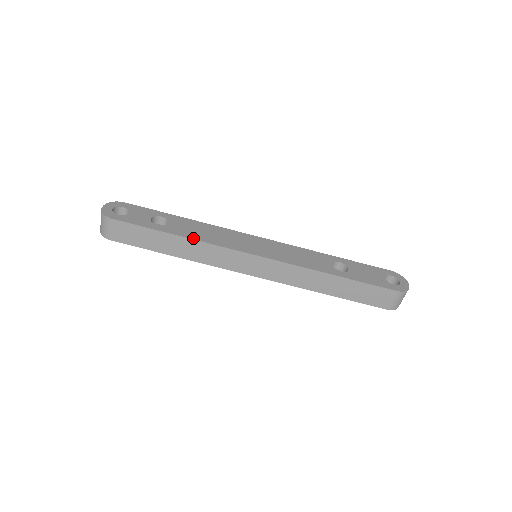
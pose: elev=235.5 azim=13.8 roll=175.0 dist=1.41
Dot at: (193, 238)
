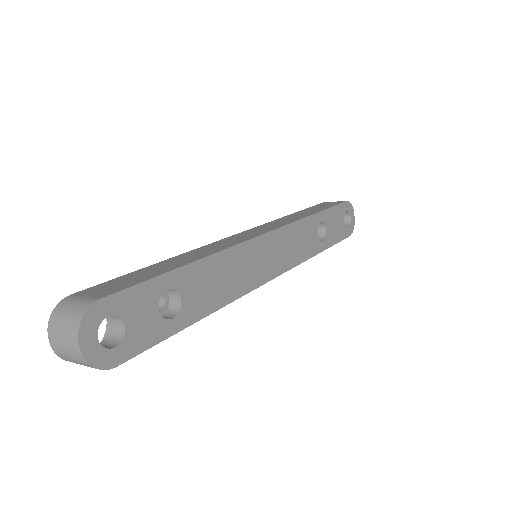
Dot at: (218, 308)
